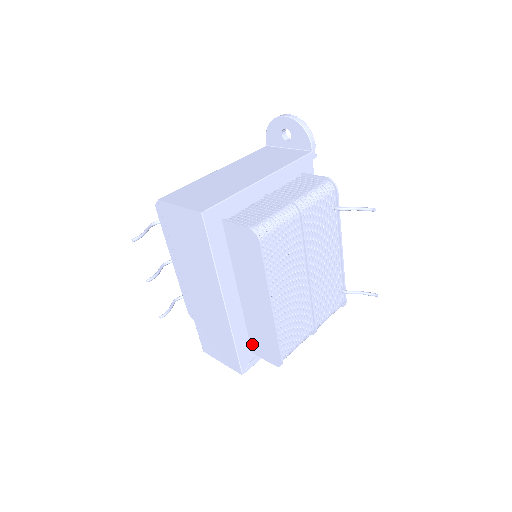
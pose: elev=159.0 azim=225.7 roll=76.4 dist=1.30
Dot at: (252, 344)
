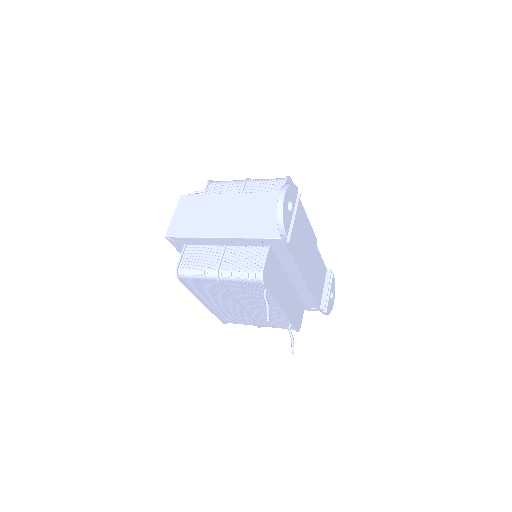
Dot at: occluded
